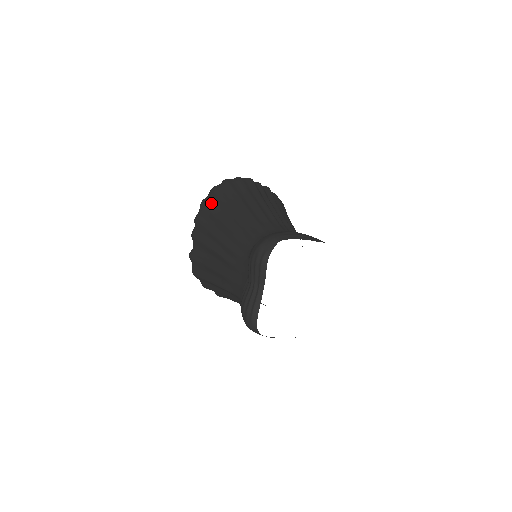
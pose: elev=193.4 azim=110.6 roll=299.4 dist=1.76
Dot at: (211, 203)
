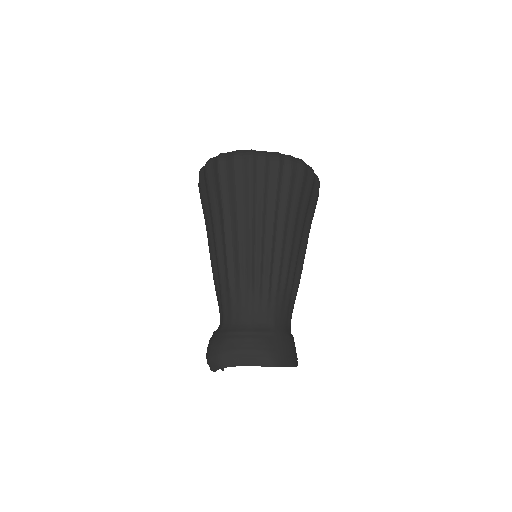
Dot at: (204, 192)
